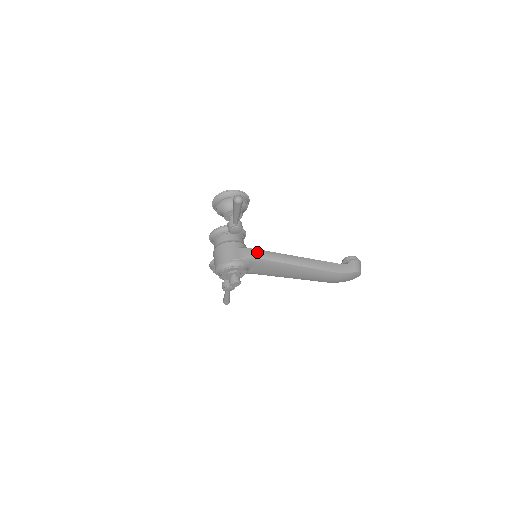
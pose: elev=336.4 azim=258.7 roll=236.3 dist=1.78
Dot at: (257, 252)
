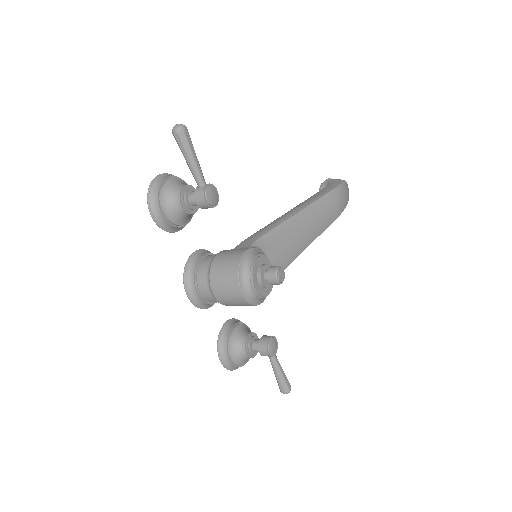
Dot at: (254, 235)
